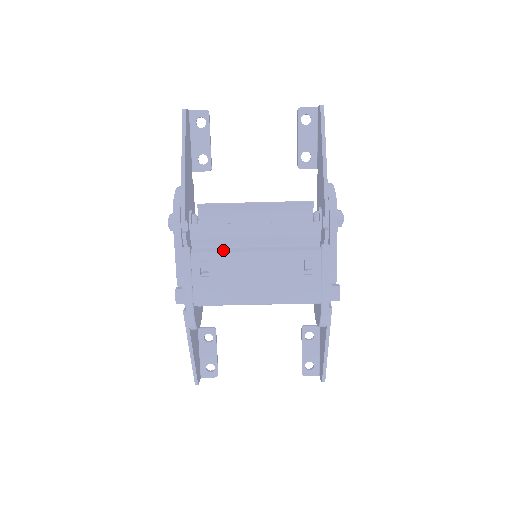
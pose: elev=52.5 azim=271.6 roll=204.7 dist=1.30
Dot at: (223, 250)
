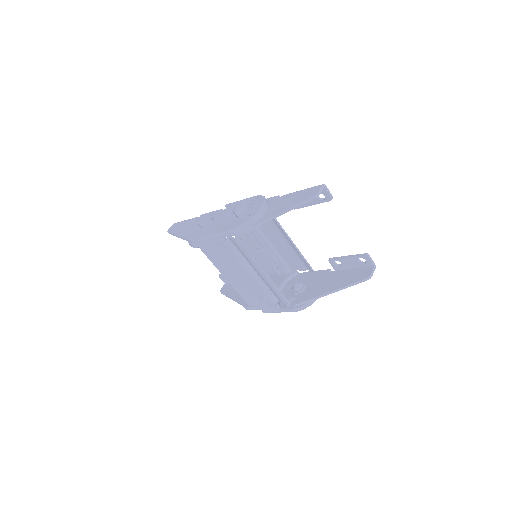
Dot at: (239, 257)
